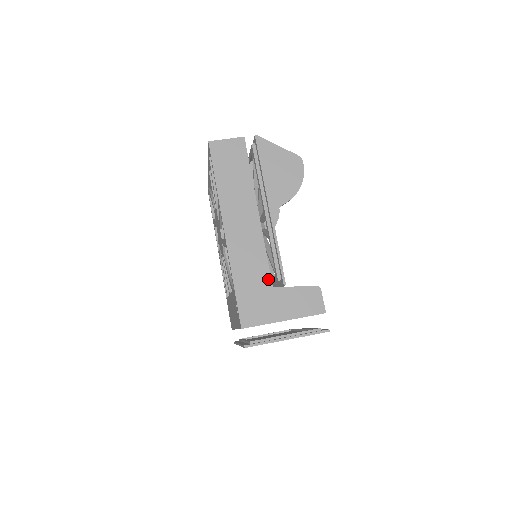
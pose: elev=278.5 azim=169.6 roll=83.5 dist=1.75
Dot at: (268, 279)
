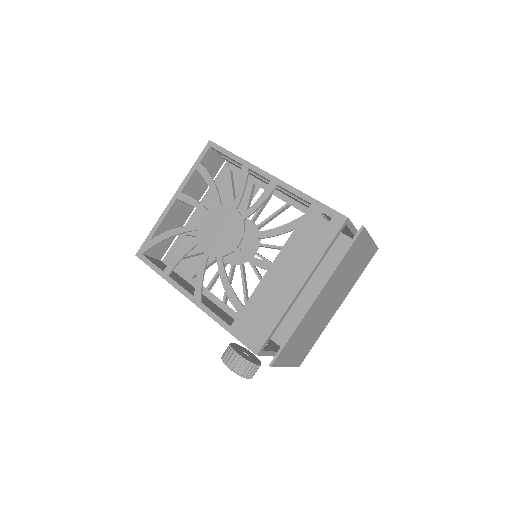
Dot at: occluded
